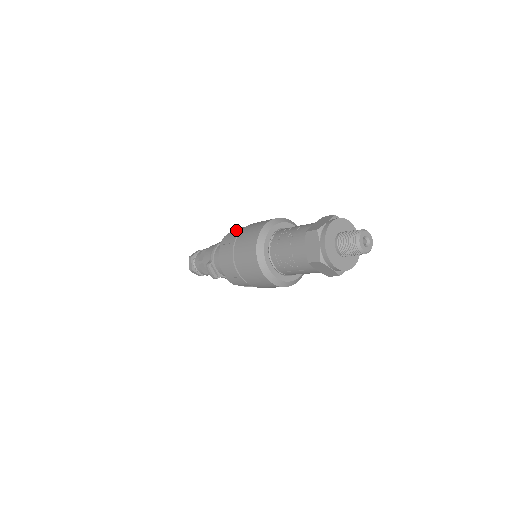
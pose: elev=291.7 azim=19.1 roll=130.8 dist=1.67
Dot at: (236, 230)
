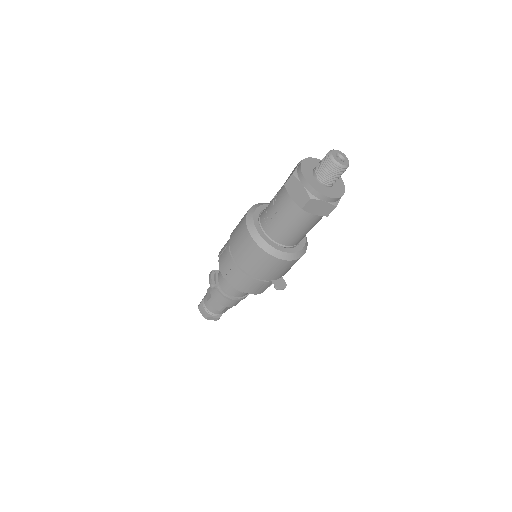
Dot at: occluded
